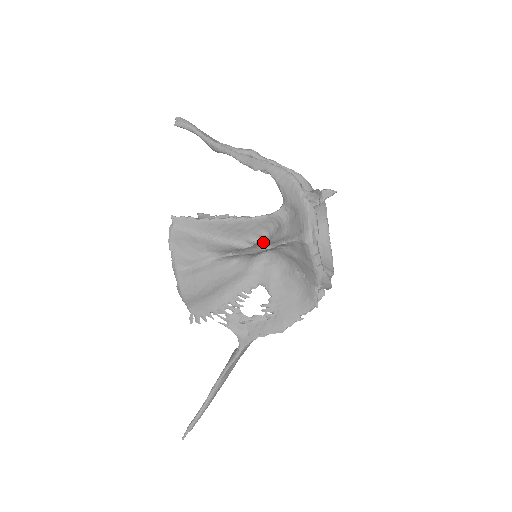
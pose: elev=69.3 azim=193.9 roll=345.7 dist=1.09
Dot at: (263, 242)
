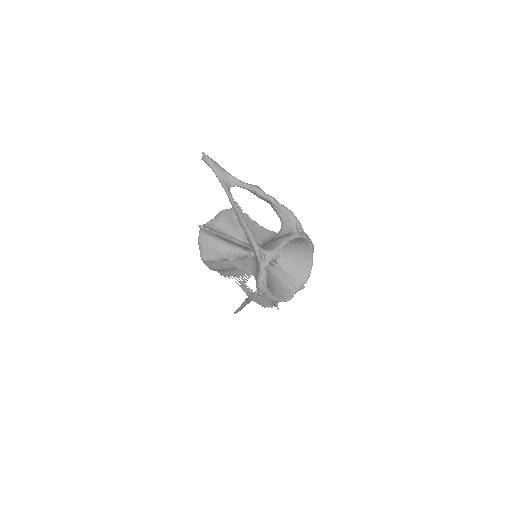
Dot at: (253, 257)
